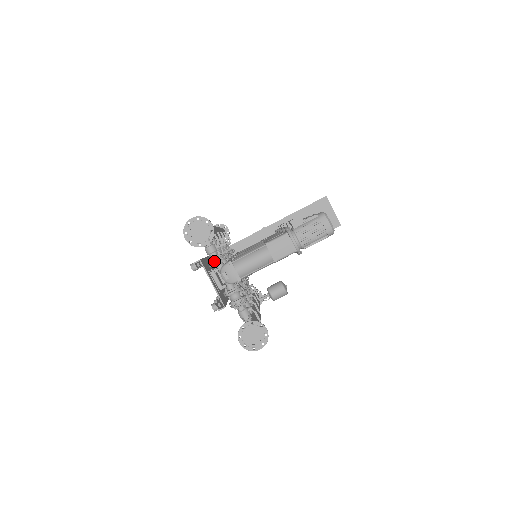
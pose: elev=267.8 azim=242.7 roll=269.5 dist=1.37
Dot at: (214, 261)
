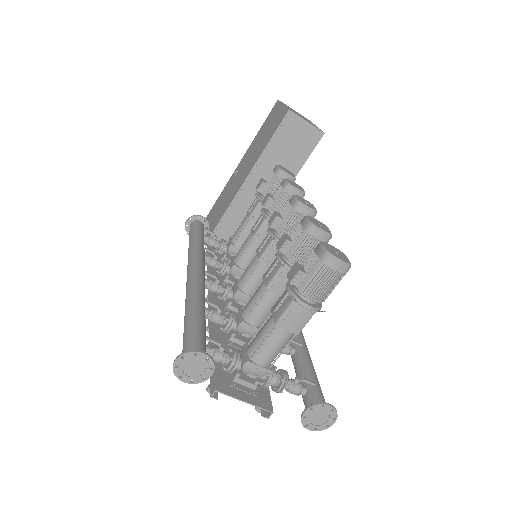
Dot at: (228, 365)
